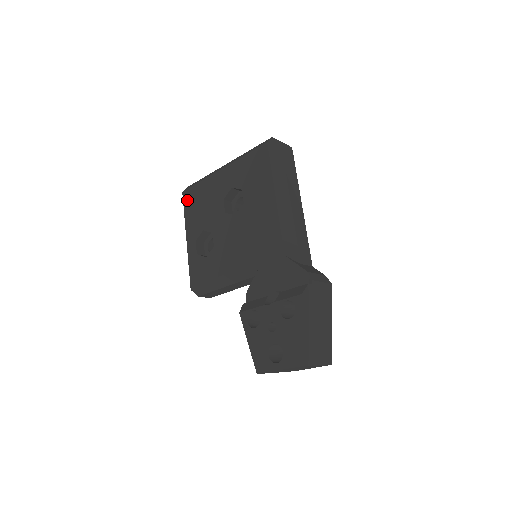
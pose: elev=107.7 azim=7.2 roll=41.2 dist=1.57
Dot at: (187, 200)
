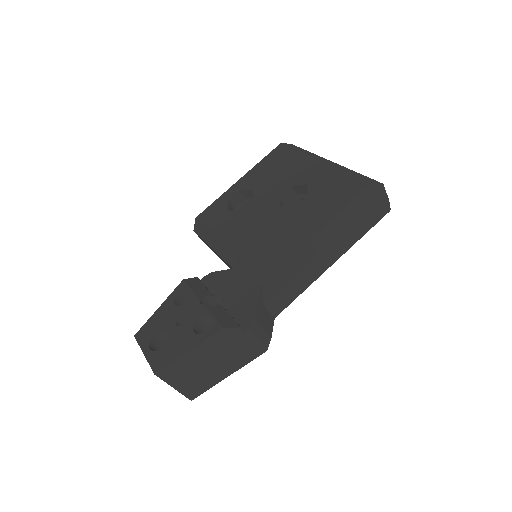
Dot at: (275, 153)
